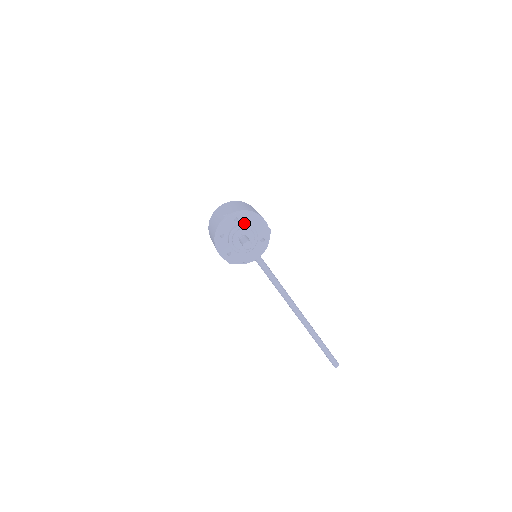
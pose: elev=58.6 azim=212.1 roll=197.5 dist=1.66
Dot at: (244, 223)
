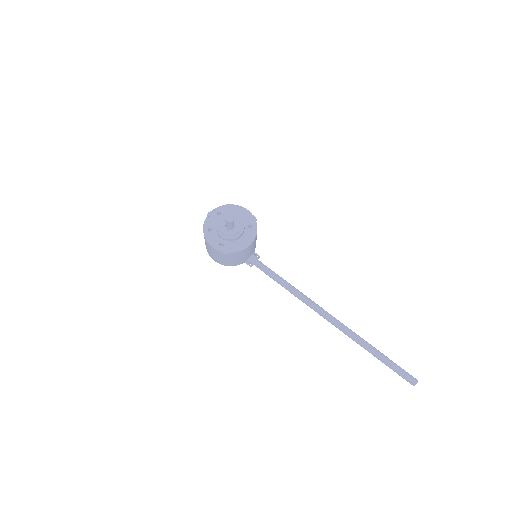
Dot at: occluded
